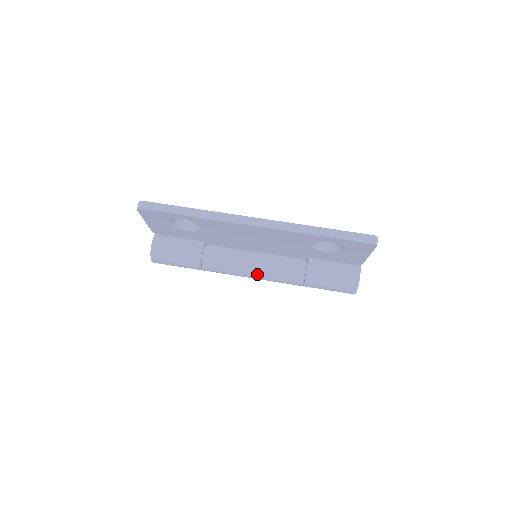
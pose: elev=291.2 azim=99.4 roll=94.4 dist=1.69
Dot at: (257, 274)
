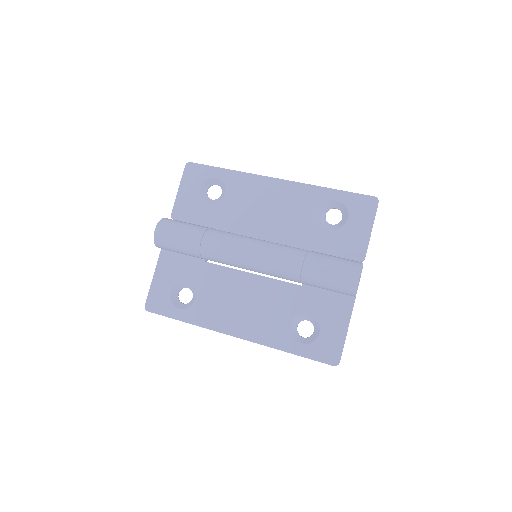
Dot at: (258, 245)
